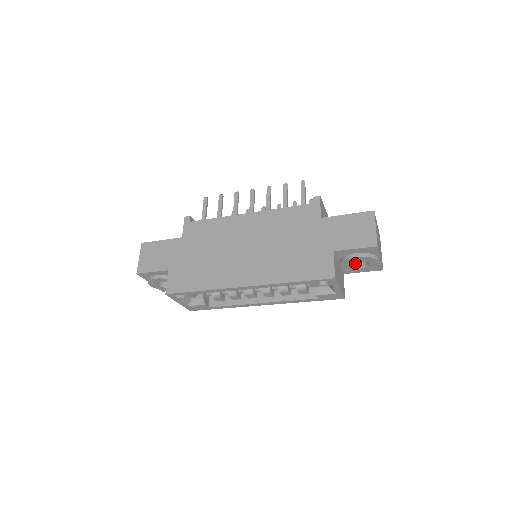
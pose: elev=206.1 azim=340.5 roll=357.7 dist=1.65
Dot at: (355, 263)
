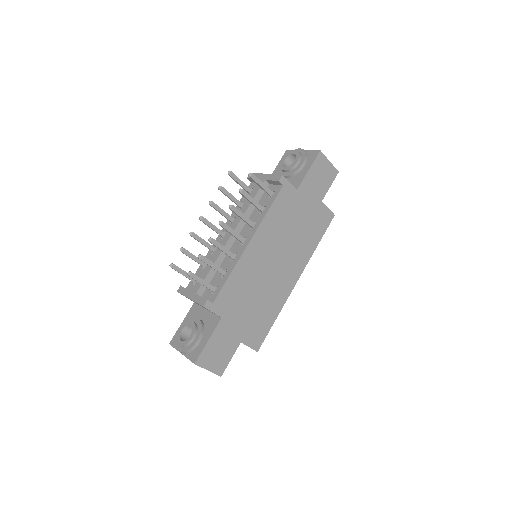
Dot at: occluded
